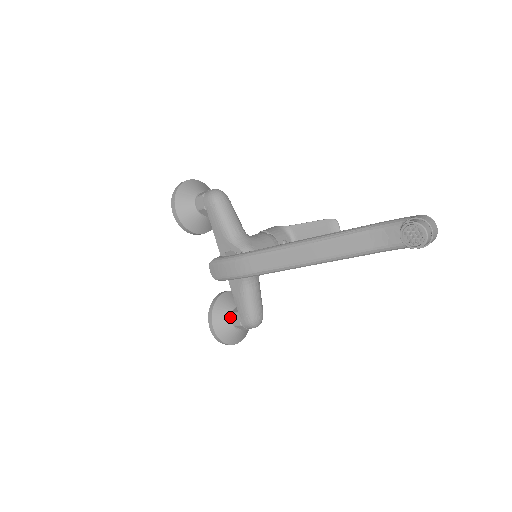
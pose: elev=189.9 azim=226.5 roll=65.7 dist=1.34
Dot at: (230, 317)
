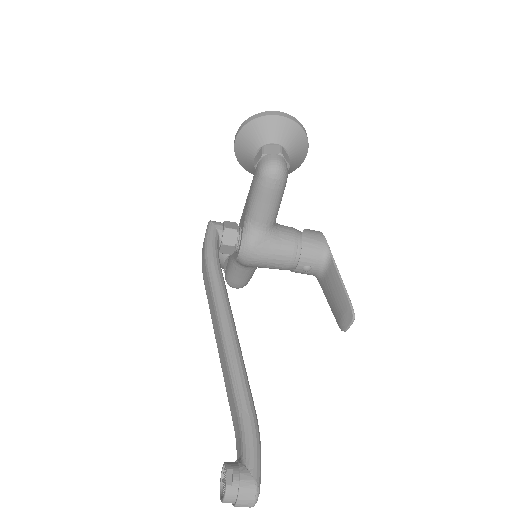
Dot at: (226, 256)
